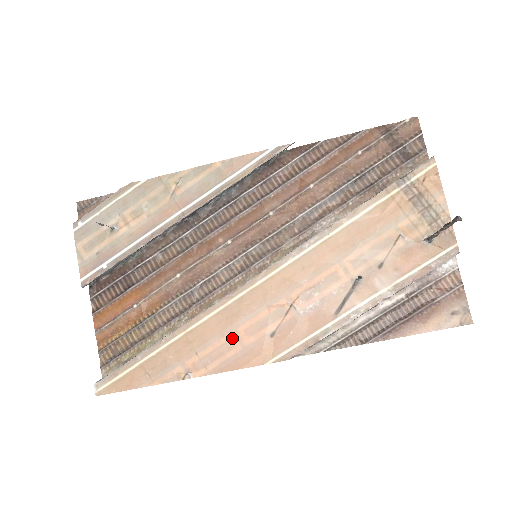
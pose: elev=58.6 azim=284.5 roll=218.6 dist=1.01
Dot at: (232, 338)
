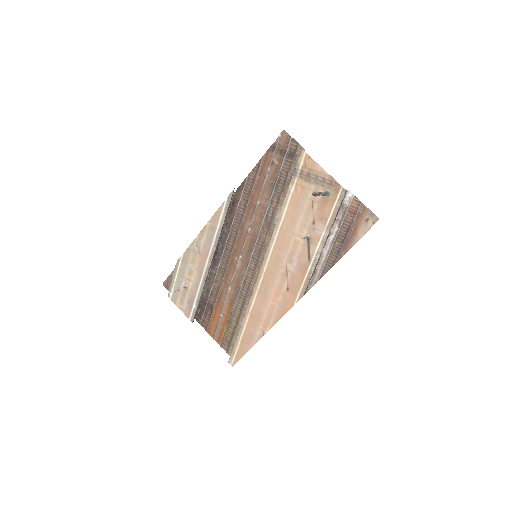
Dot at: (271, 303)
